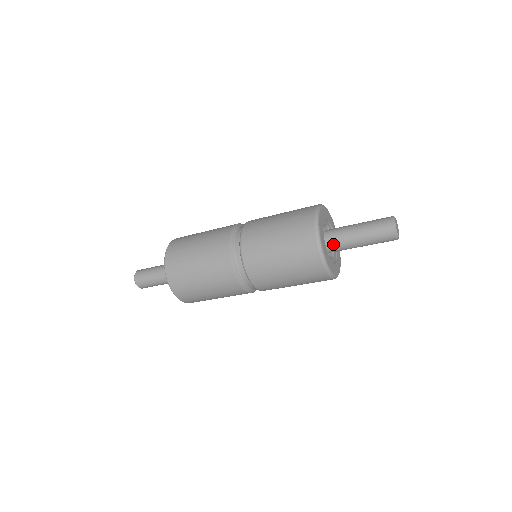
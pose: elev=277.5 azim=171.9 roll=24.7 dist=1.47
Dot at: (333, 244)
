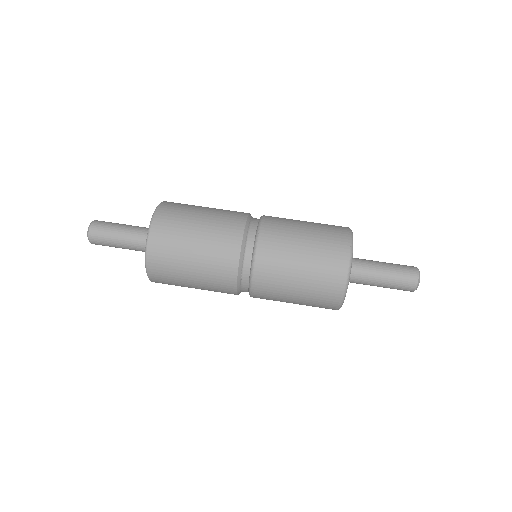
Dot at: occluded
